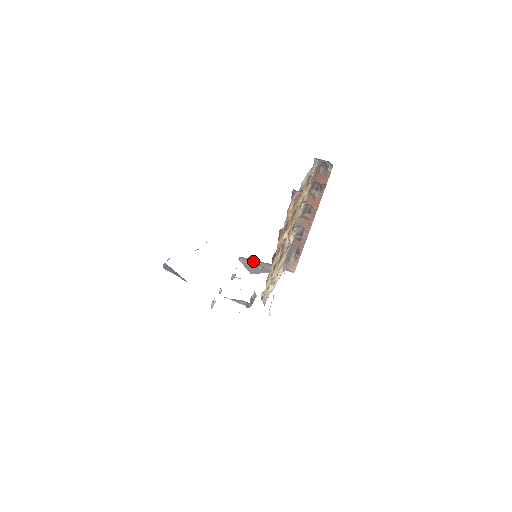
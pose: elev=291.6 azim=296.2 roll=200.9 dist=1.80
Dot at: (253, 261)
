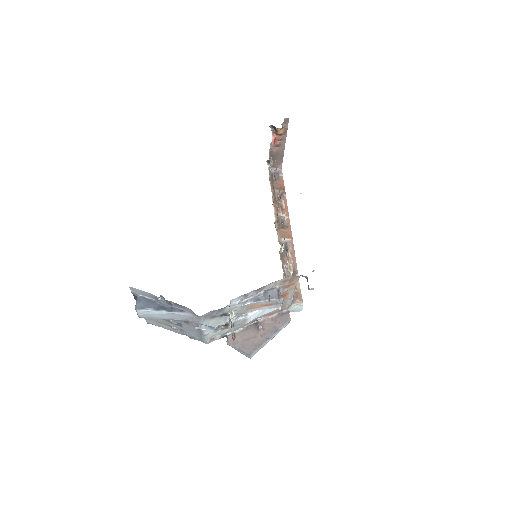
Dot at: (247, 331)
